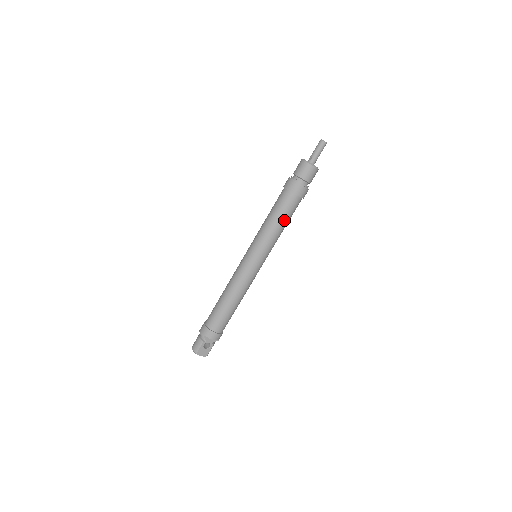
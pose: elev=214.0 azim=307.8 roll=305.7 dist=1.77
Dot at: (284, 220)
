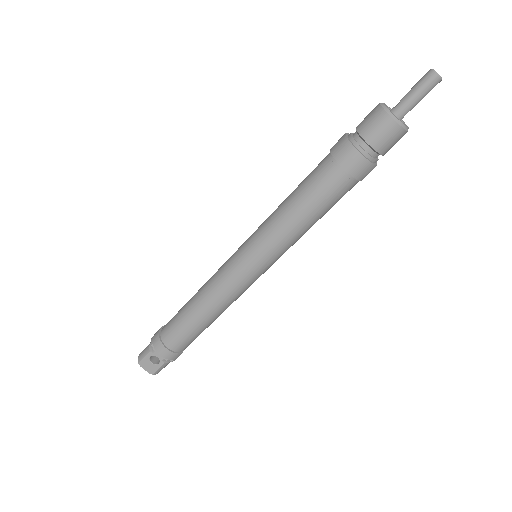
Dot at: (309, 208)
